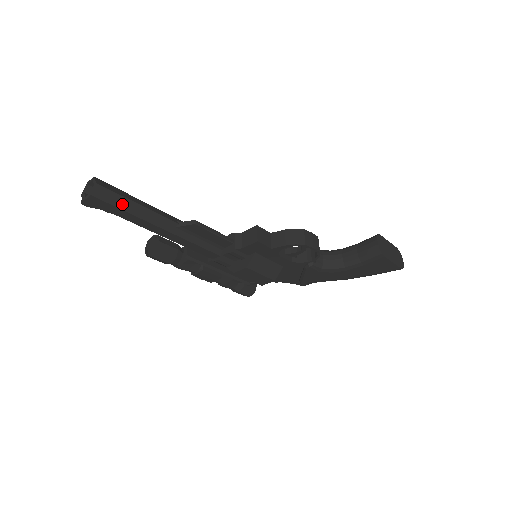
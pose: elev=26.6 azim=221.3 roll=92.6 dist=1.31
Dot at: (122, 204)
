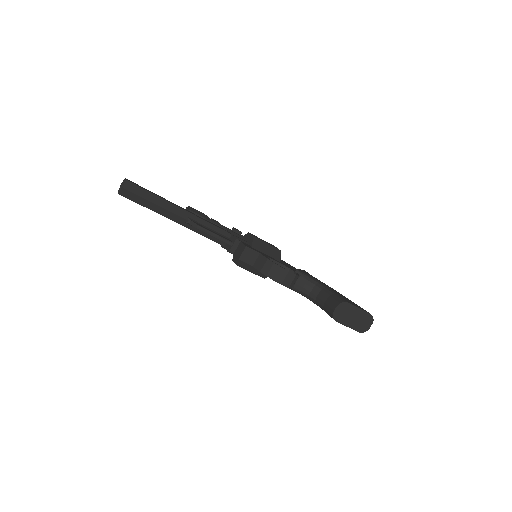
Dot at: (142, 202)
